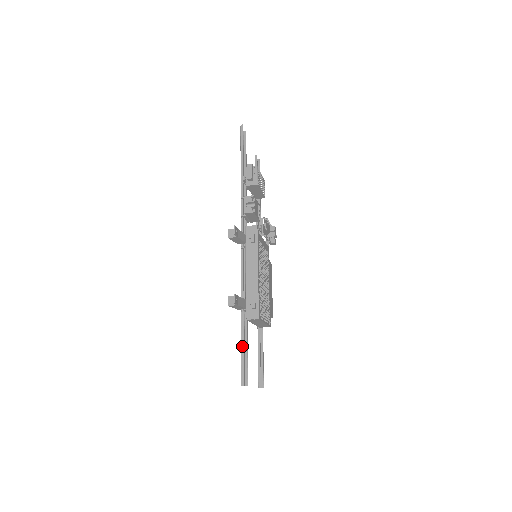
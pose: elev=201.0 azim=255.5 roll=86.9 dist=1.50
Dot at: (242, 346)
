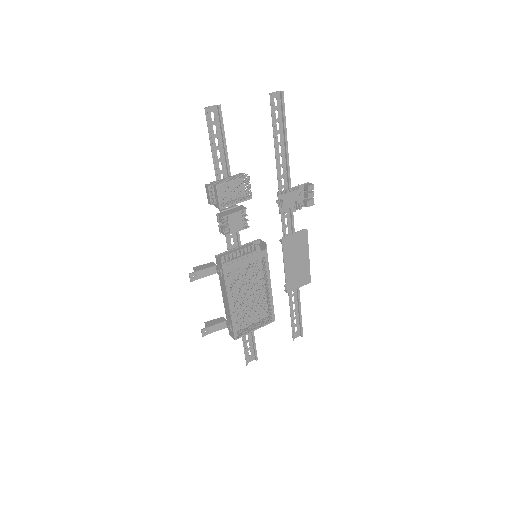
Dot at: (243, 339)
